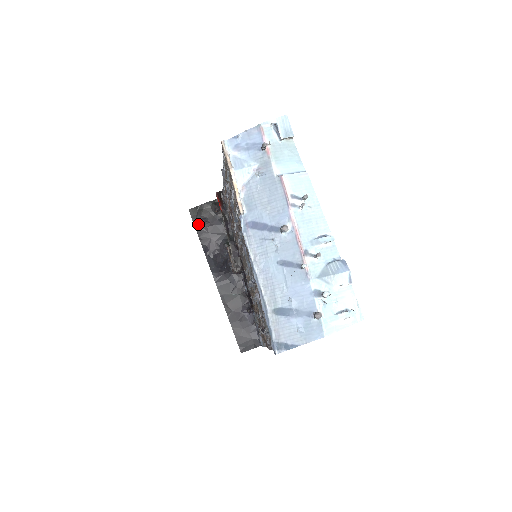
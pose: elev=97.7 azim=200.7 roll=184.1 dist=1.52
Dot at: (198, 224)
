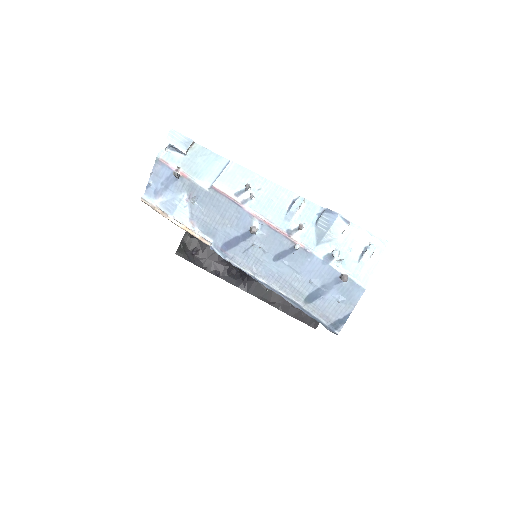
Dot at: (193, 259)
